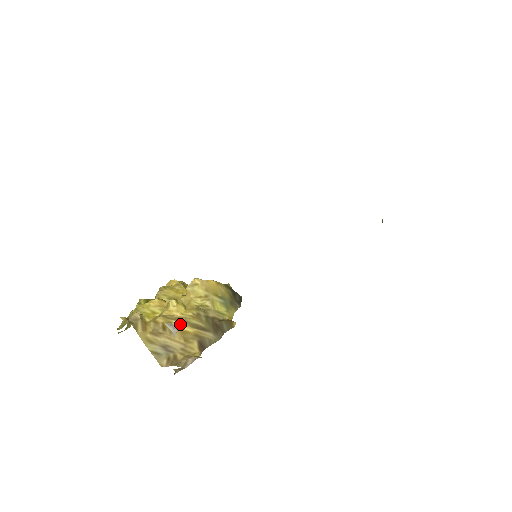
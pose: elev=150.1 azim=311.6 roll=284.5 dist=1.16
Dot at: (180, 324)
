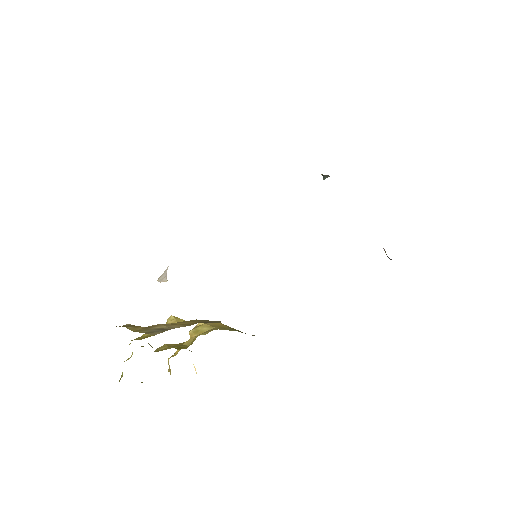
Dot at: (179, 323)
